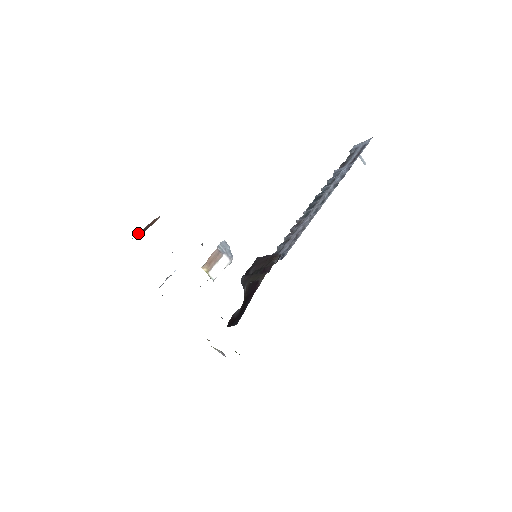
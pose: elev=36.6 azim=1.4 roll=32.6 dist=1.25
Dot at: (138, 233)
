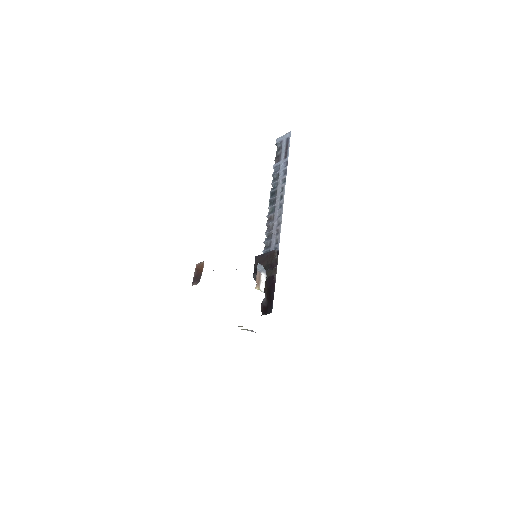
Dot at: (193, 280)
